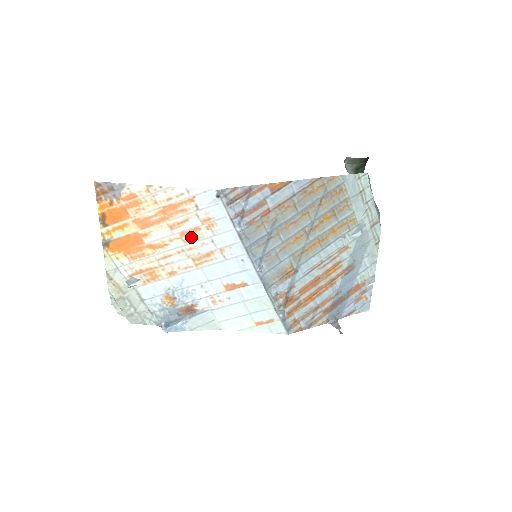
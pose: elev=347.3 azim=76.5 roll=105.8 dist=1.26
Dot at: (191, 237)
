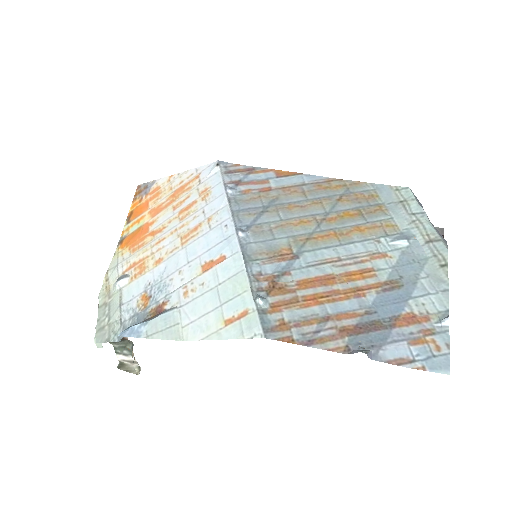
Dot at: (187, 213)
